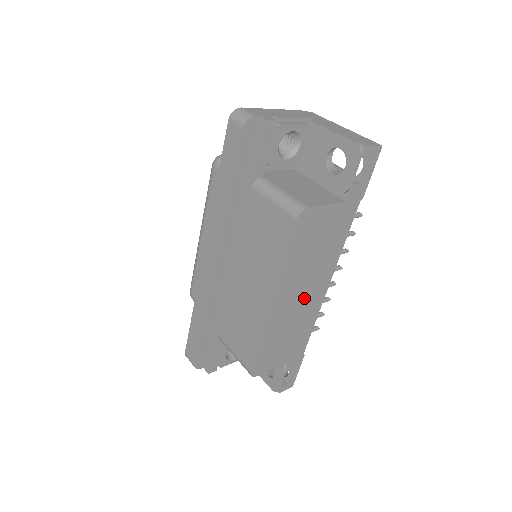
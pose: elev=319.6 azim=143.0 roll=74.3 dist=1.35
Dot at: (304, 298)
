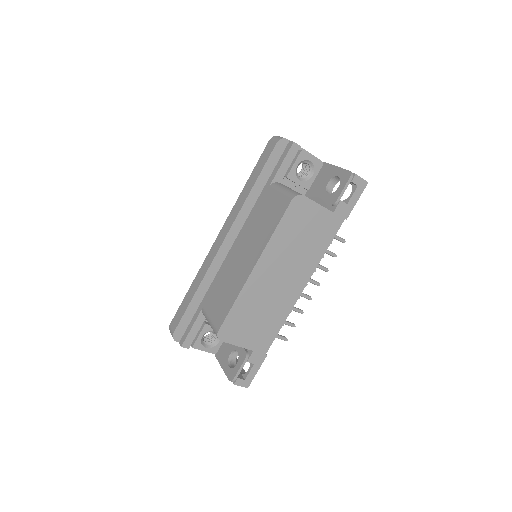
Dot at: (281, 284)
